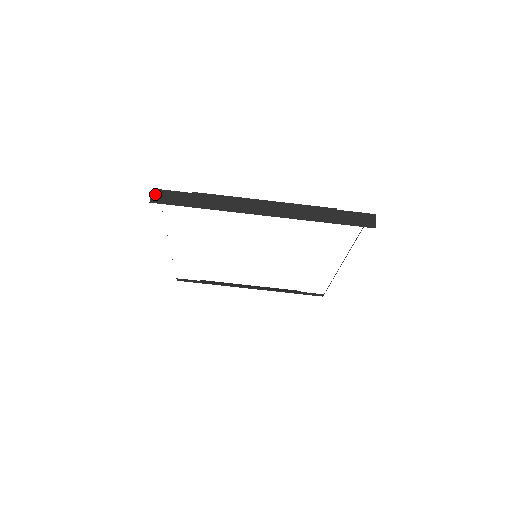
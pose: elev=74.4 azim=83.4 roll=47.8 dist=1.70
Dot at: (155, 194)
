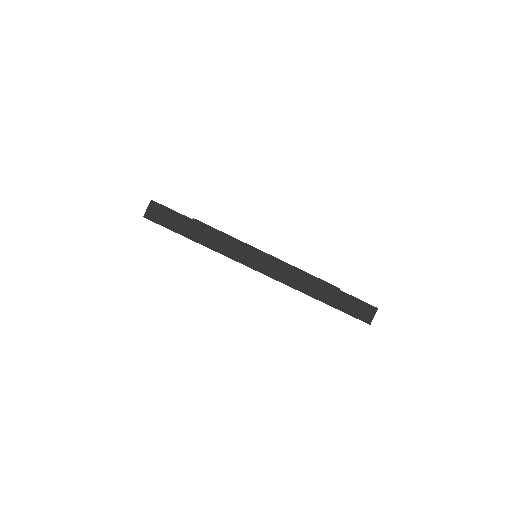
Dot at: (152, 208)
